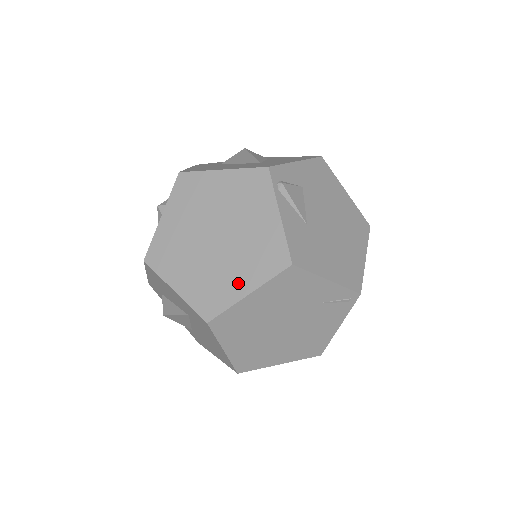
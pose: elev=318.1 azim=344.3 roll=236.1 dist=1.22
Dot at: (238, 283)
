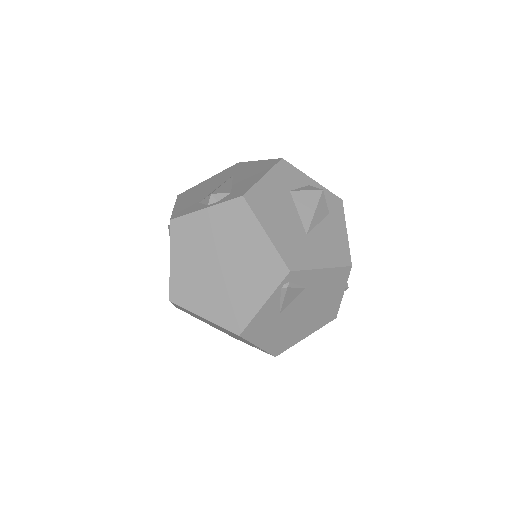
Dot at: (204, 305)
